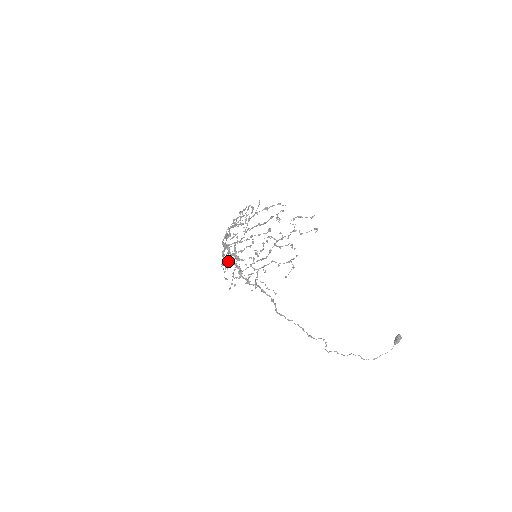
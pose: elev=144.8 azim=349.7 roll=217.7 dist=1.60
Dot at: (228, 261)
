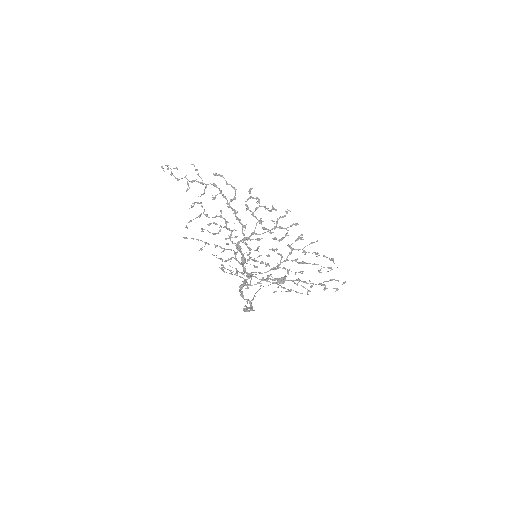
Dot at: (214, 234)
